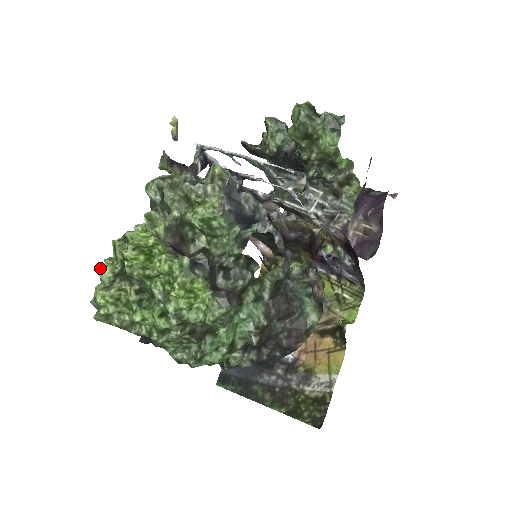
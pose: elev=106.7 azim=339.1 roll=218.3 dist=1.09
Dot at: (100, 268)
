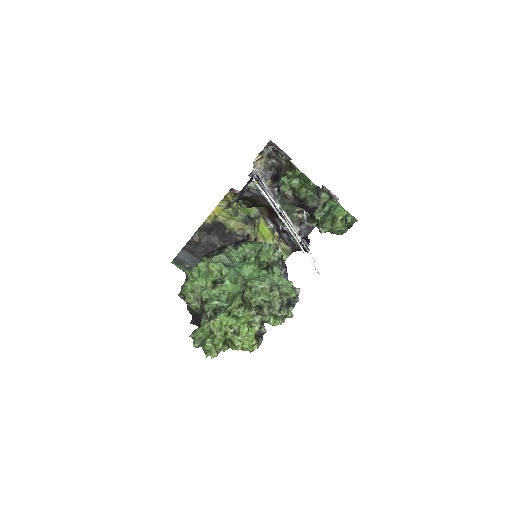
Dot at: occluded
